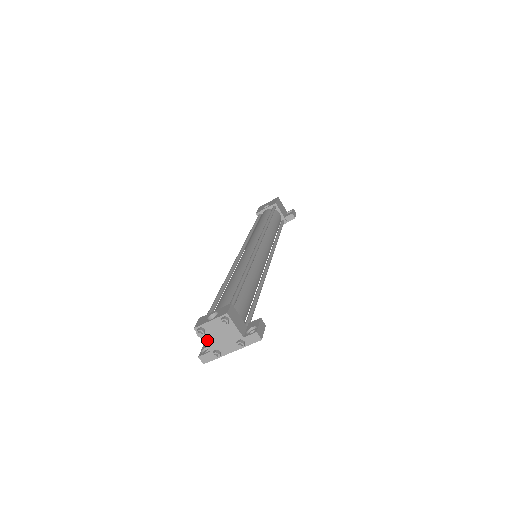
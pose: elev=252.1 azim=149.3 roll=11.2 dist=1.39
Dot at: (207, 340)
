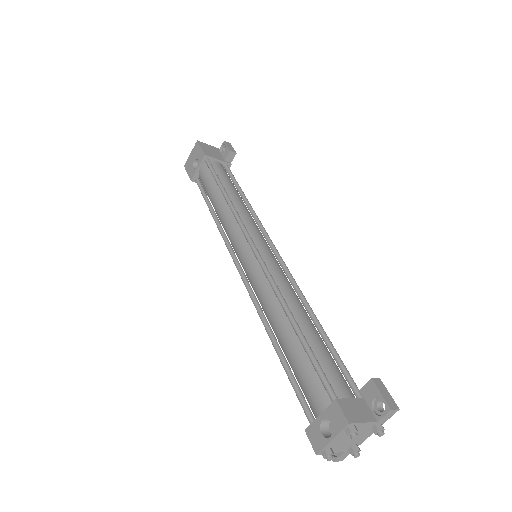
Dot at: (336, 450)
